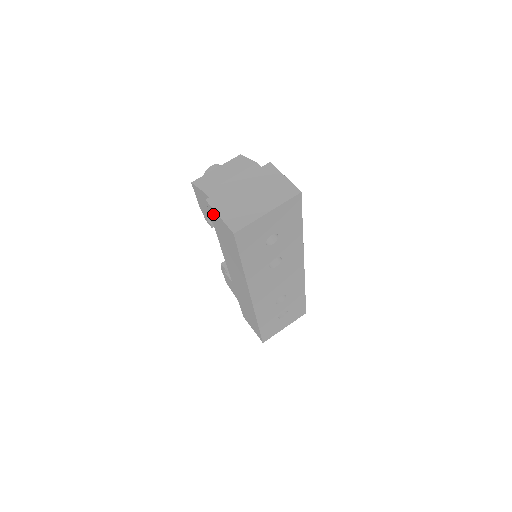
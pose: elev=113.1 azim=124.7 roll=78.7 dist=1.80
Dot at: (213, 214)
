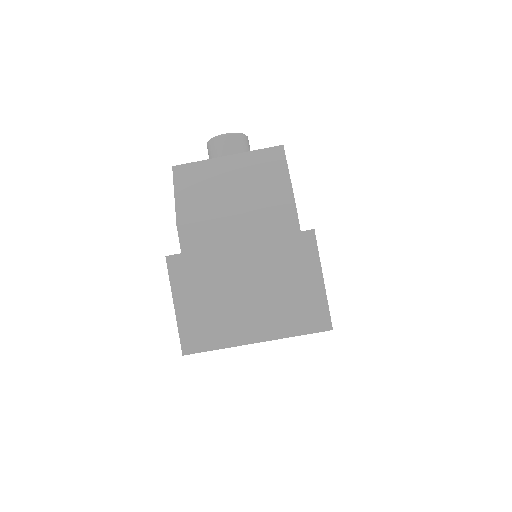
Dot at: occluded
